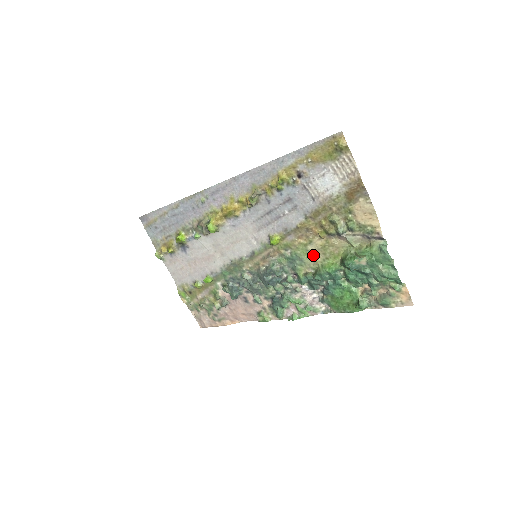
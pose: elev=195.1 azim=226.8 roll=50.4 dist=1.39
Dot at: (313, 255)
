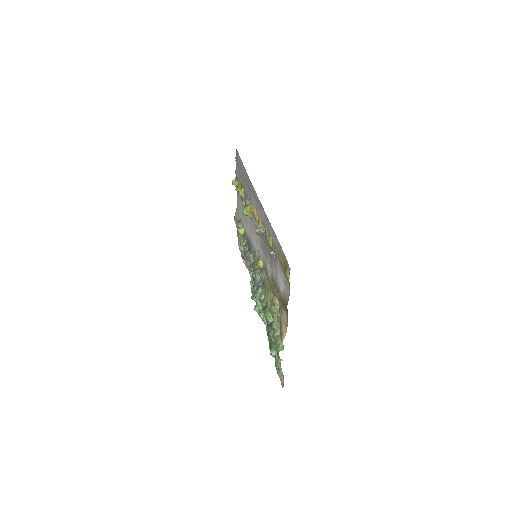
Dot at: (268, 298)
